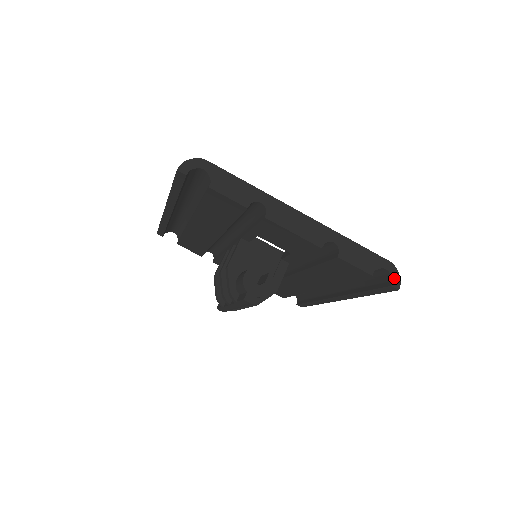
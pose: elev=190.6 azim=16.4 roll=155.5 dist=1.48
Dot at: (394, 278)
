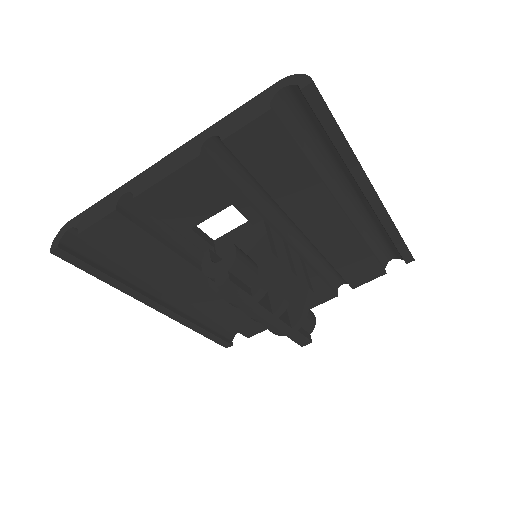
Dot at: (297, 82)
